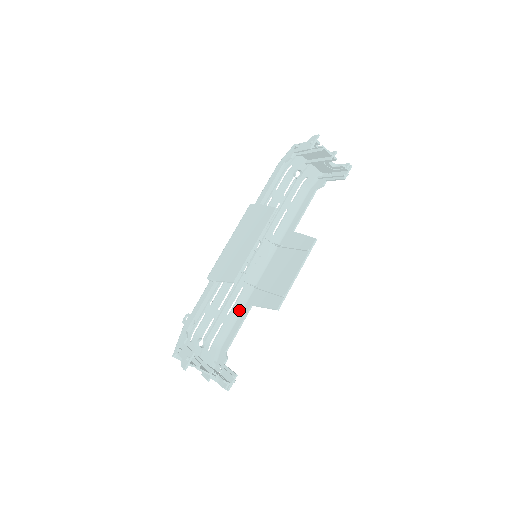
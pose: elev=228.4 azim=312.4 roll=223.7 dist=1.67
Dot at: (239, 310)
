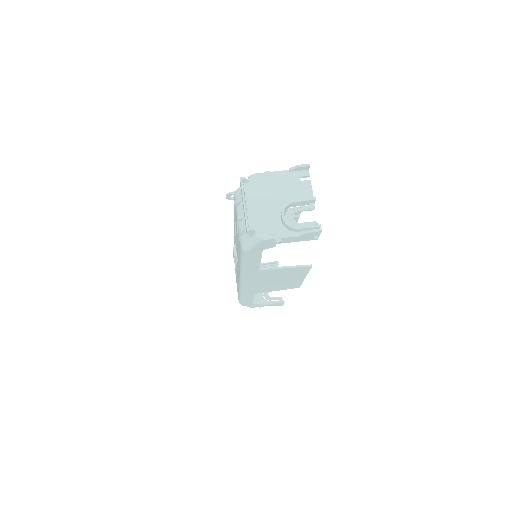
Dot at: occluded
